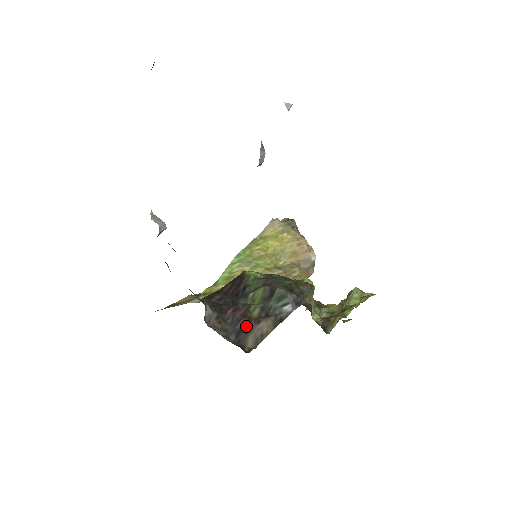
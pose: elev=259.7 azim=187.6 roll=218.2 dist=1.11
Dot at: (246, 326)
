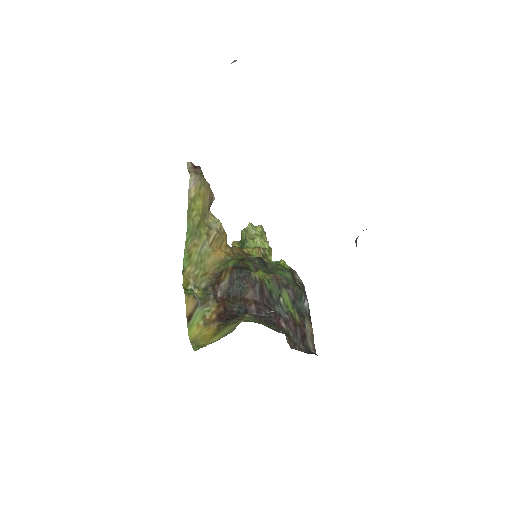
Dot at: (303, 333)
